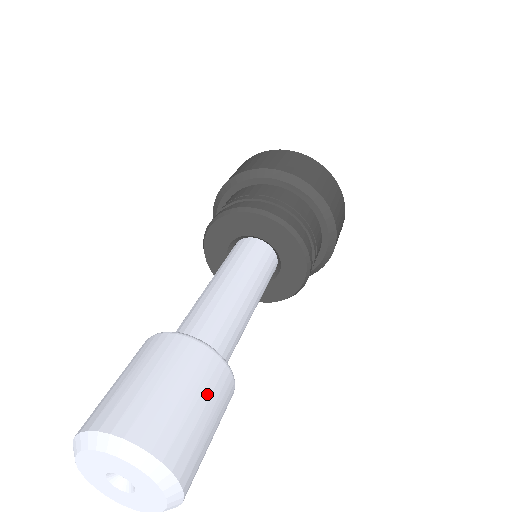
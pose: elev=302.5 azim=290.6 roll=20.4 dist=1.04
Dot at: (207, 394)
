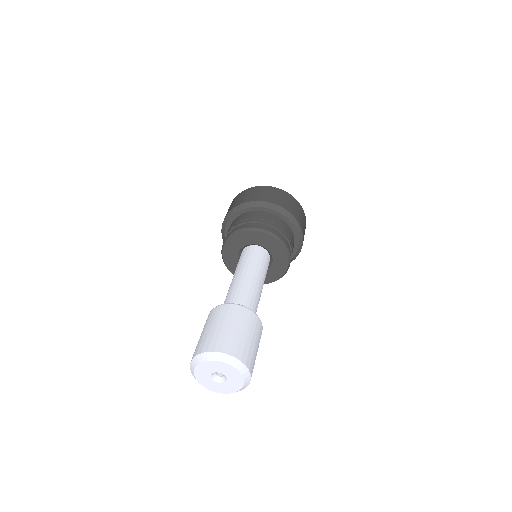
Dot at: occluded
